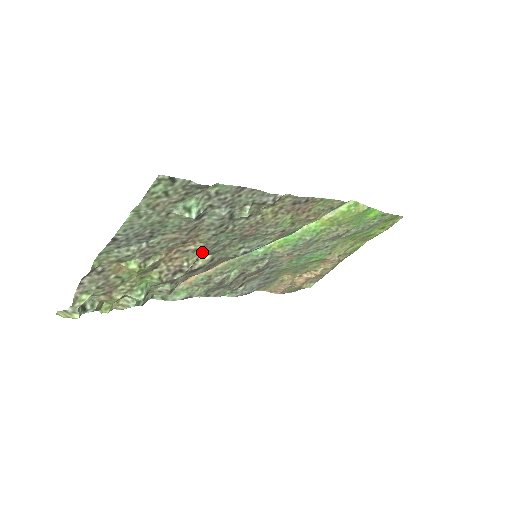
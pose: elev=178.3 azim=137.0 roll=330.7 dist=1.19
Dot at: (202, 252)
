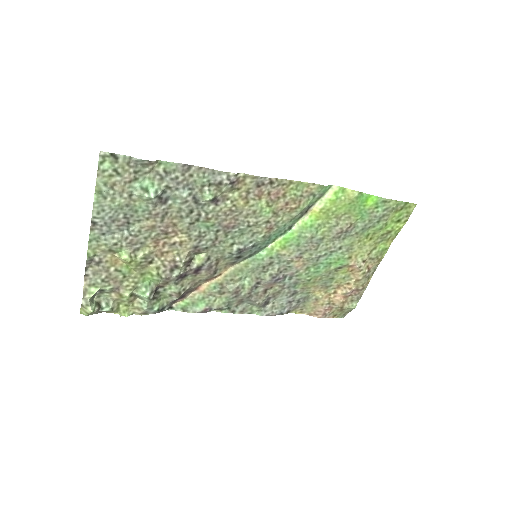
Dot at: (190, 246)
